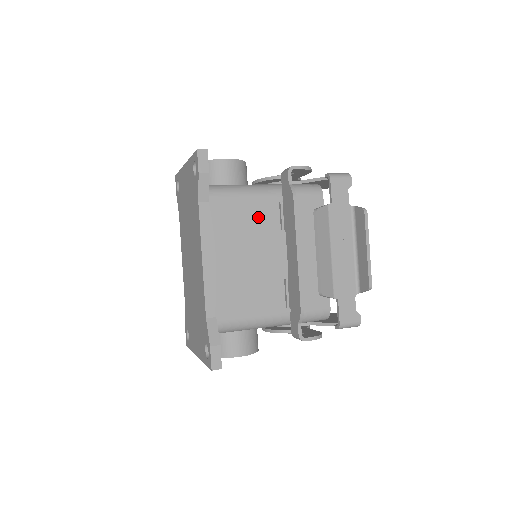
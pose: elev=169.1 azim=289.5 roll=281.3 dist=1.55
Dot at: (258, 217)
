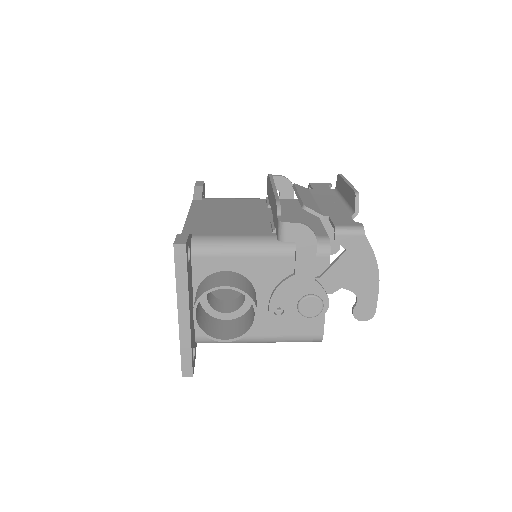
Dot at: (245, 204)
